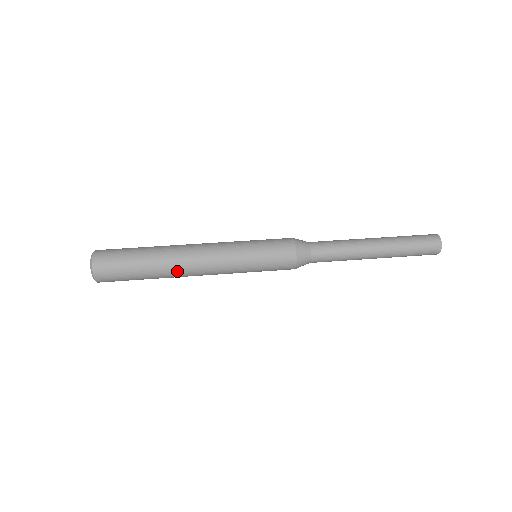
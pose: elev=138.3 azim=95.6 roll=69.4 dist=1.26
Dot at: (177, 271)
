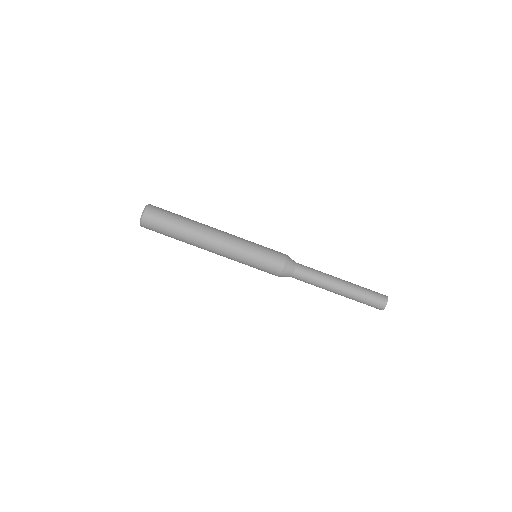
Dot at: (197, 245)
